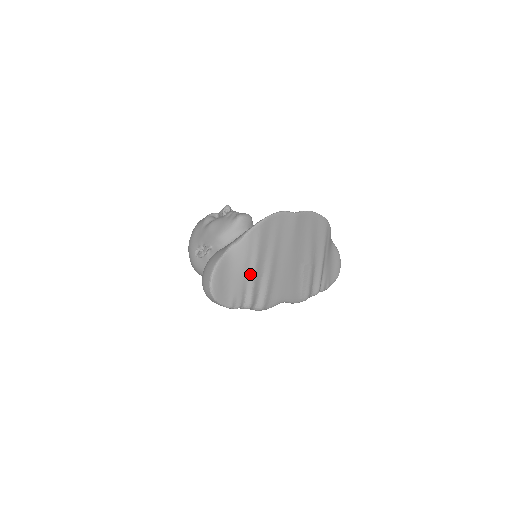
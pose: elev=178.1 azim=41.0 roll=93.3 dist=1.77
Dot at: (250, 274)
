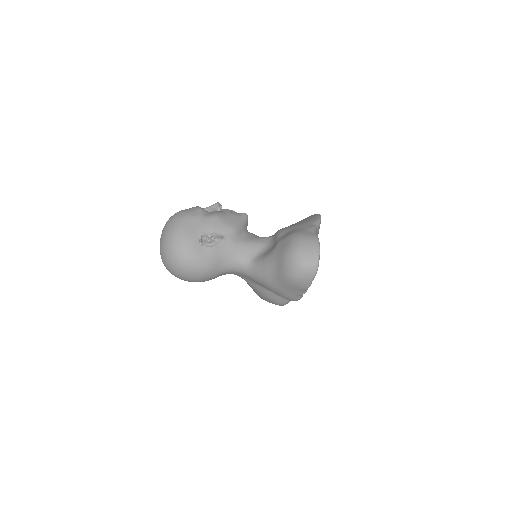
Dot at: occluded
